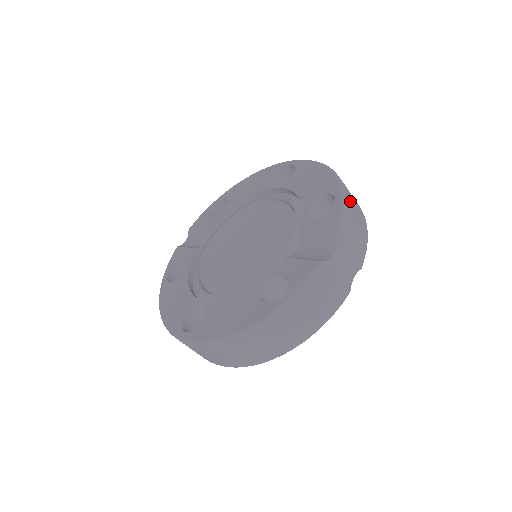
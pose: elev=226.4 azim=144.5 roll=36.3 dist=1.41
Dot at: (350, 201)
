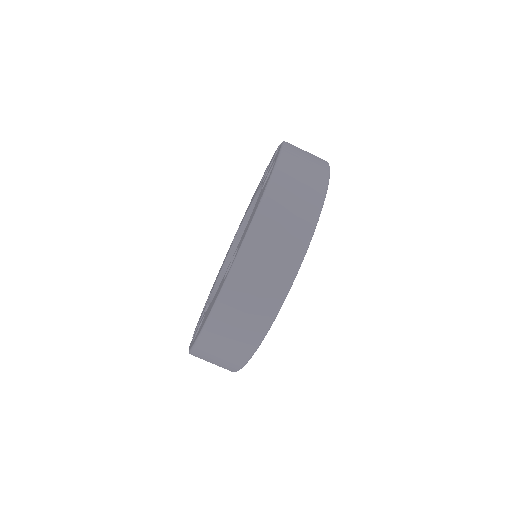
Dot at: occluded
